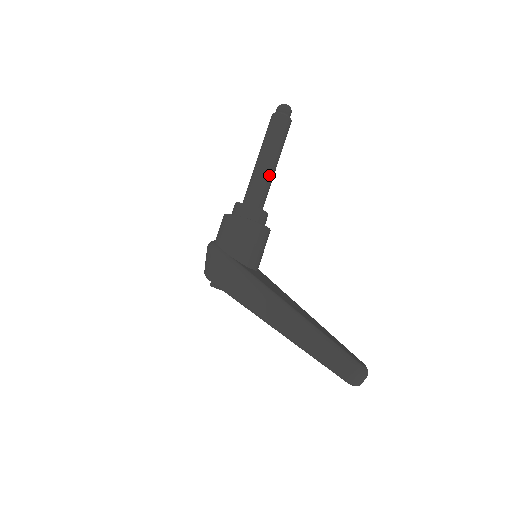
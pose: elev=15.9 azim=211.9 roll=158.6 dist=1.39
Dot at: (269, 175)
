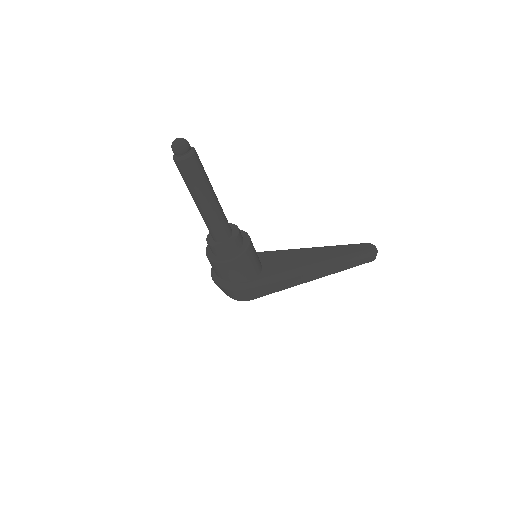
Dot at: (220, 206)
